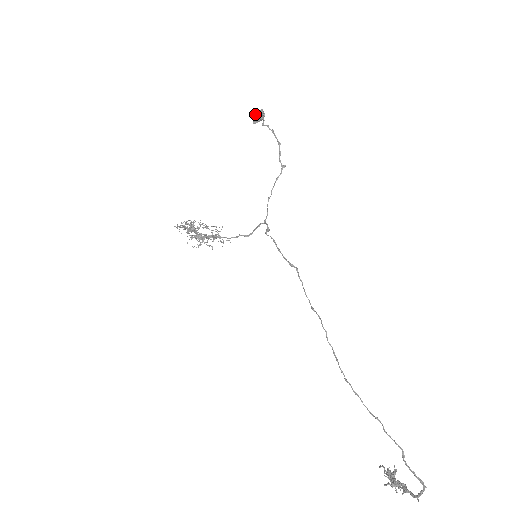
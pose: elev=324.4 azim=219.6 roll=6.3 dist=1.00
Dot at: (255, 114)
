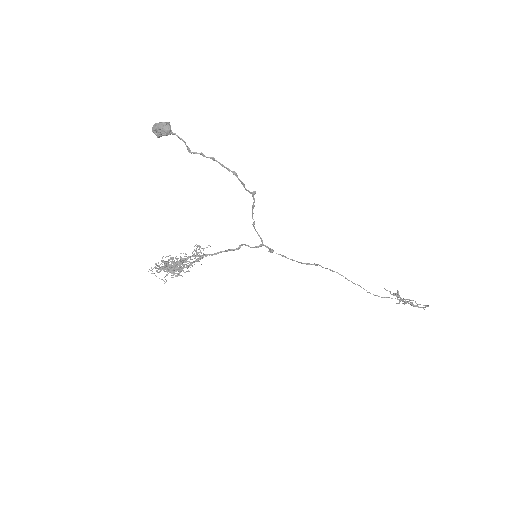
Dot at: (158, 131)
